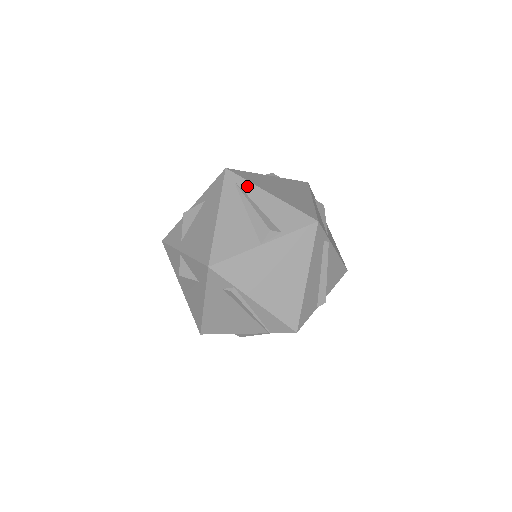
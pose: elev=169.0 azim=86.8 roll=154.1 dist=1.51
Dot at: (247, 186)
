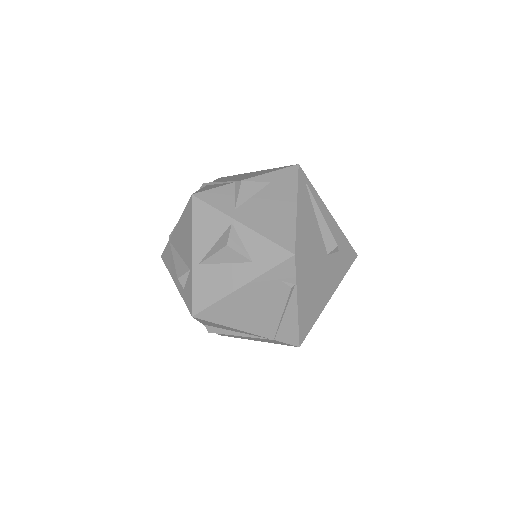
Dot at: (314, 193)
